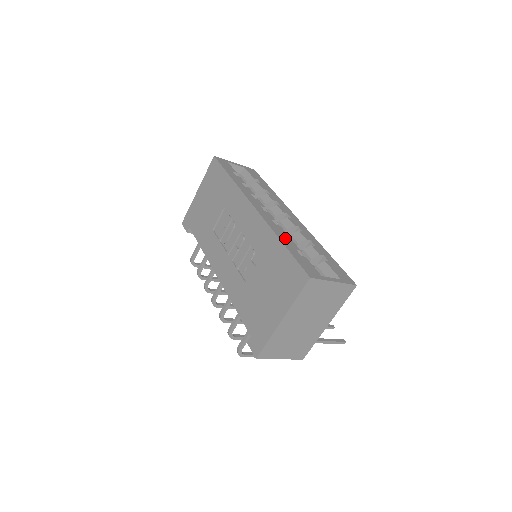
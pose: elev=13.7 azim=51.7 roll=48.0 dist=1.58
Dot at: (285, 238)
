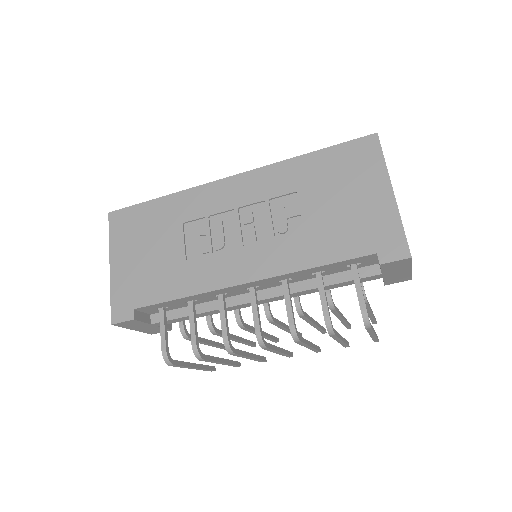
Dot at: occluded
